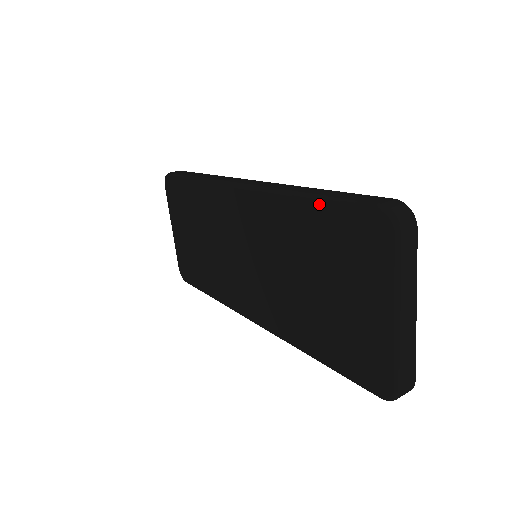
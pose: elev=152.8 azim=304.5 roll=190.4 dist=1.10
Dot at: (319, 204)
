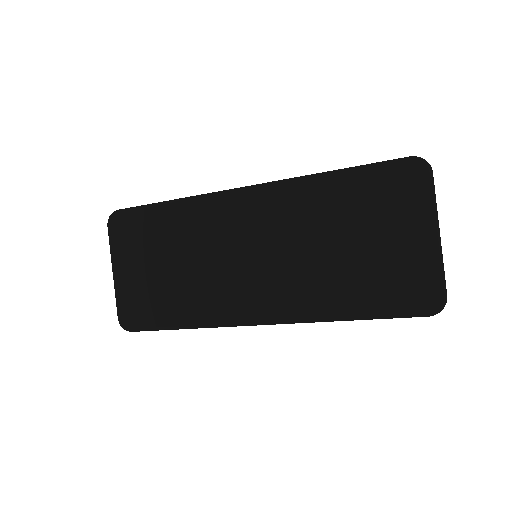
Dot at: (351, 173)
